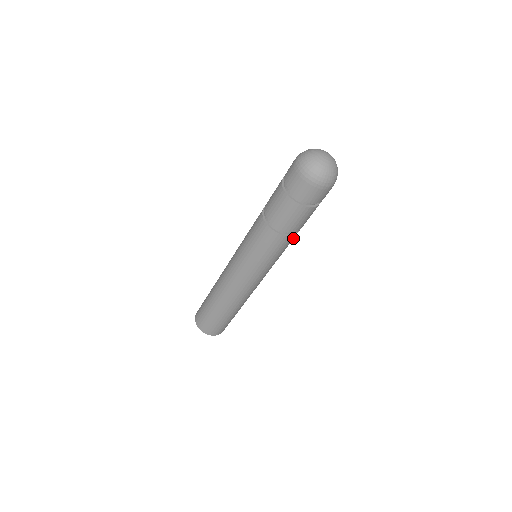
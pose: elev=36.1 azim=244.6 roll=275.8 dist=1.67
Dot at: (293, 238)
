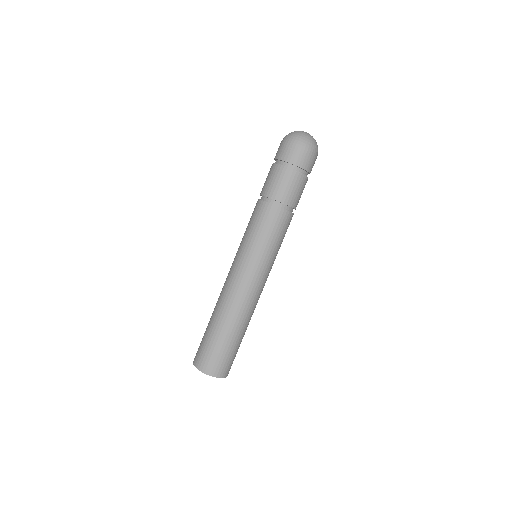
Dot at: (290, 219)
